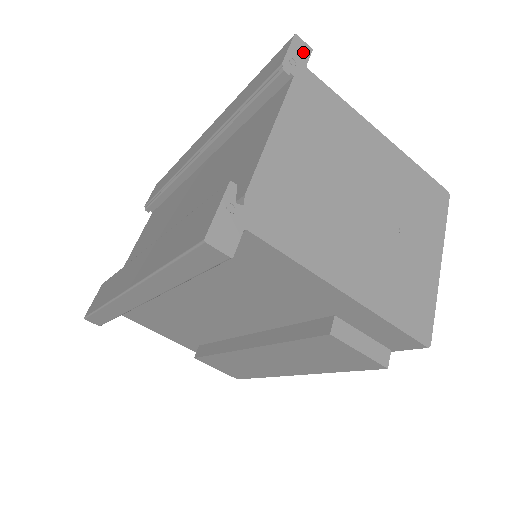
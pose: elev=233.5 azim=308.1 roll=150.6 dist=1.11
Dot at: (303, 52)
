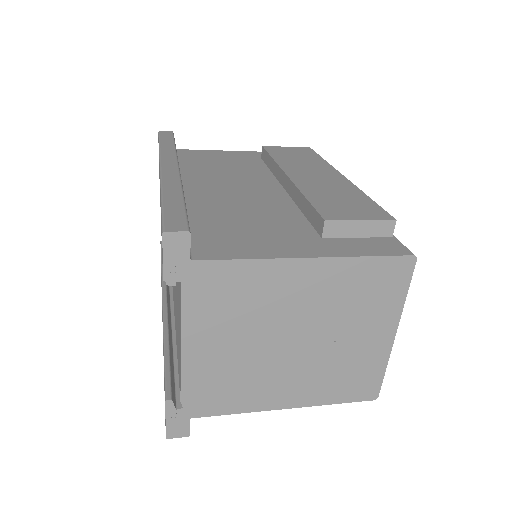
Dot at: (180, 246)
